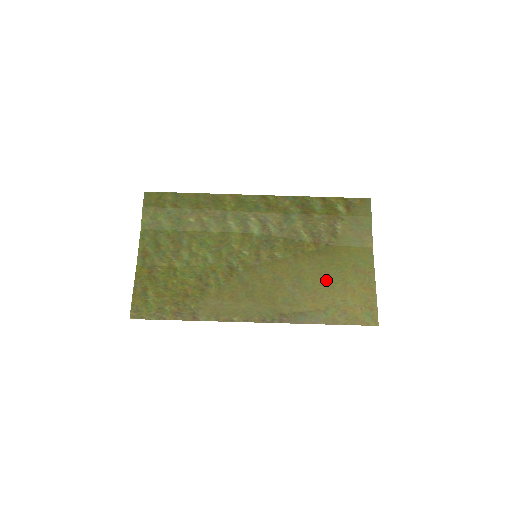
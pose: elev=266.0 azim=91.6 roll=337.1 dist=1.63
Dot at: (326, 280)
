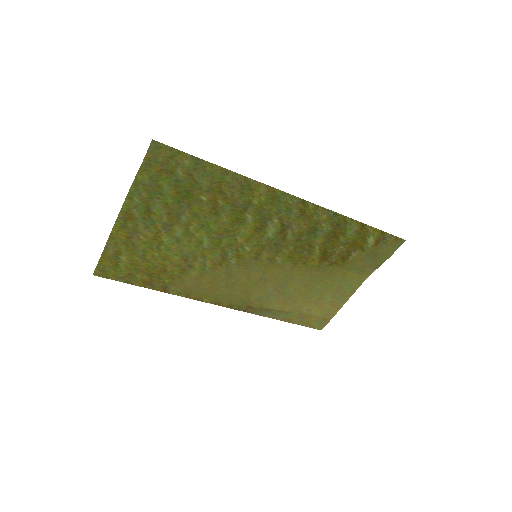
Dot at: (307, 292)
